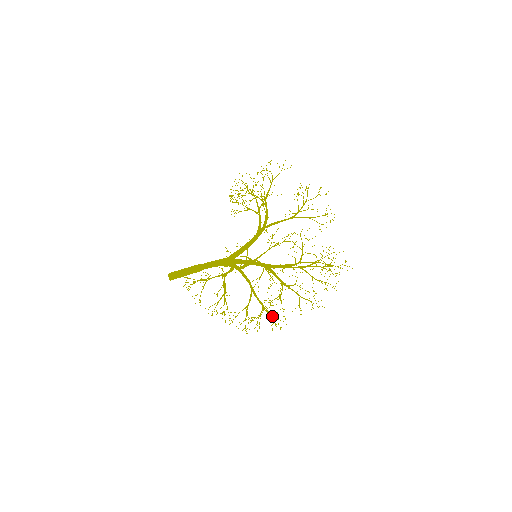
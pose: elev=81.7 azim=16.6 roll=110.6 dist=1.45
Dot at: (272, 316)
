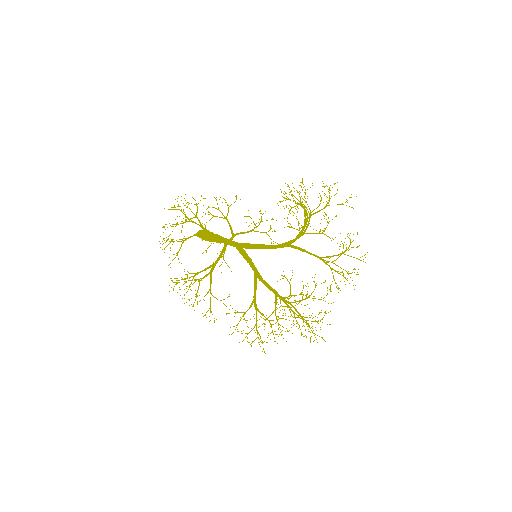
Dot at: occluded
